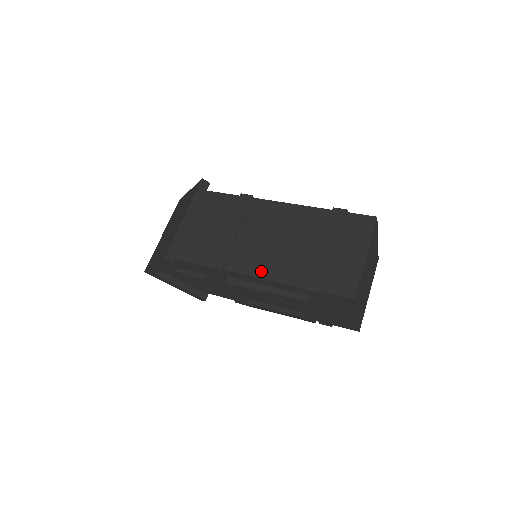
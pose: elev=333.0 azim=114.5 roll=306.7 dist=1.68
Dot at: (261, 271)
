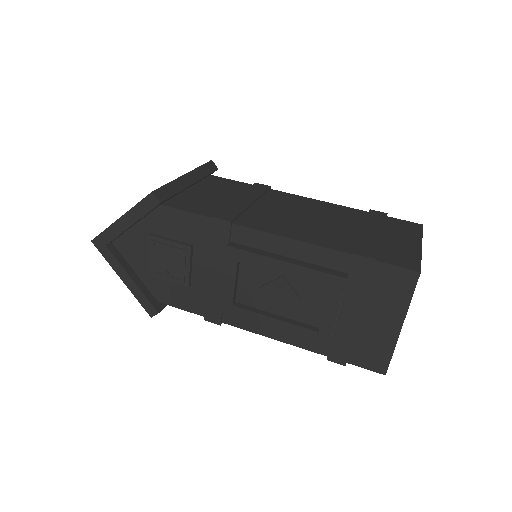
Dot at: (286, 232)
